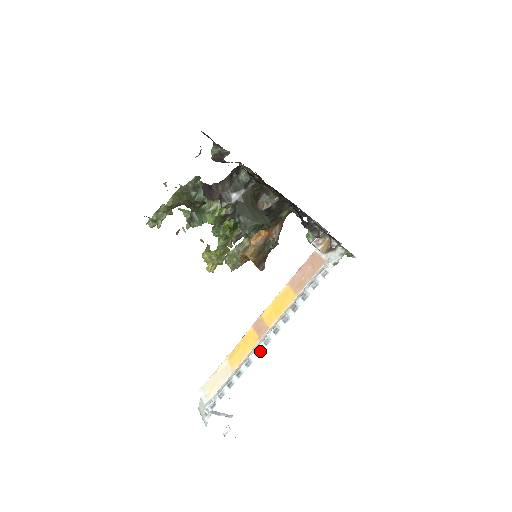
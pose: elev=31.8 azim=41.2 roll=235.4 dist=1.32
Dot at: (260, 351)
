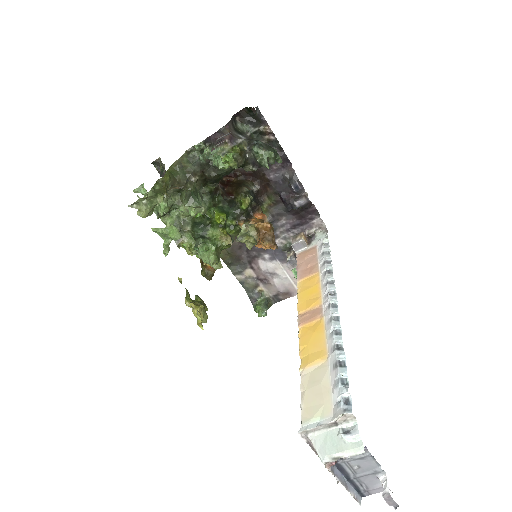
Dot at: (337, 316)
